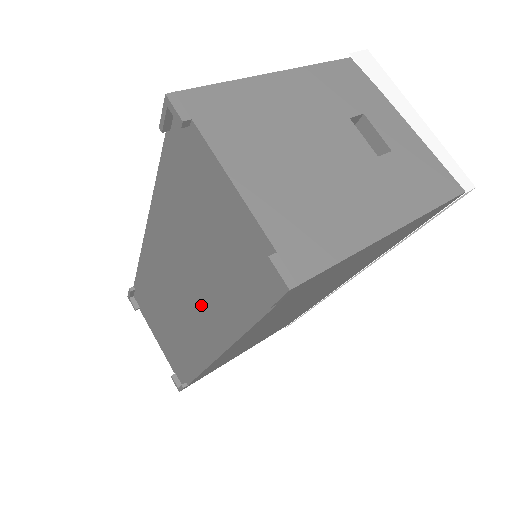
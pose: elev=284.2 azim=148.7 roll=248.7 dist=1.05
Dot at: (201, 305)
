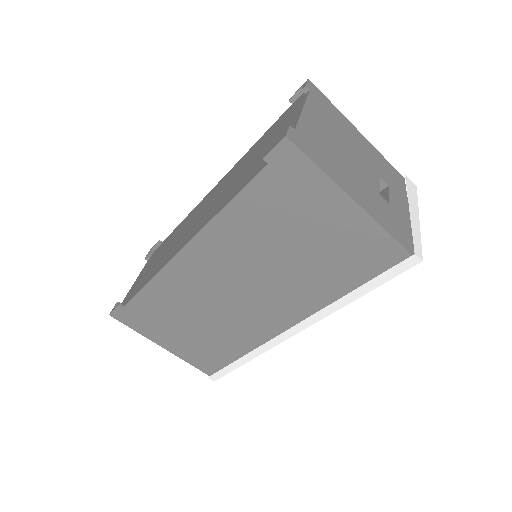
Dot at: (209, 211)
